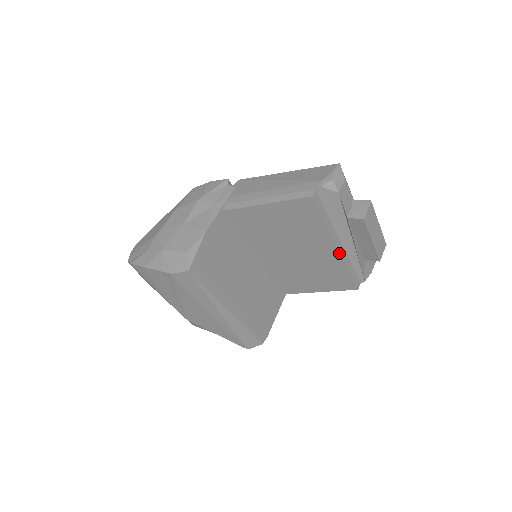
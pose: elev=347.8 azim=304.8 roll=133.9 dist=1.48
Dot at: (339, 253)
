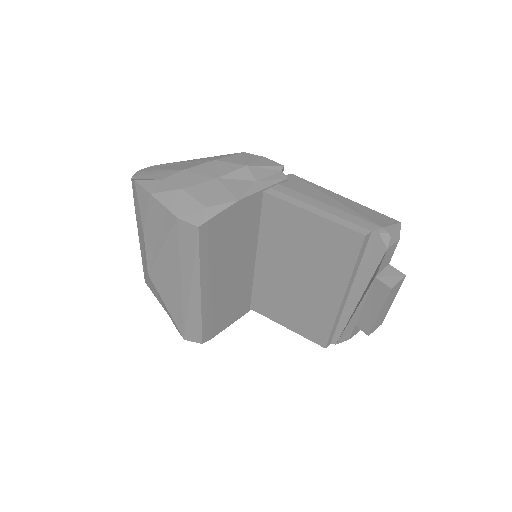
Dot at: (340, 304)
